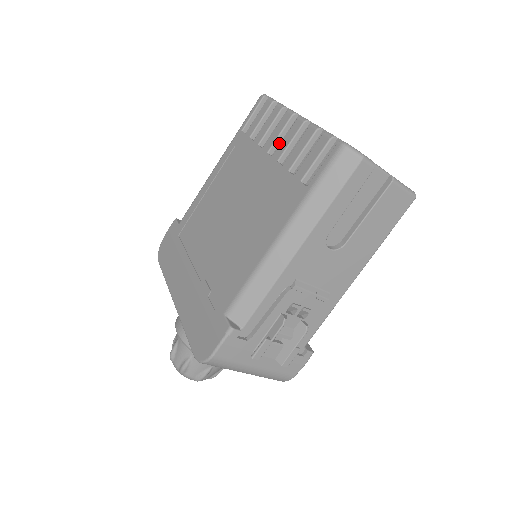
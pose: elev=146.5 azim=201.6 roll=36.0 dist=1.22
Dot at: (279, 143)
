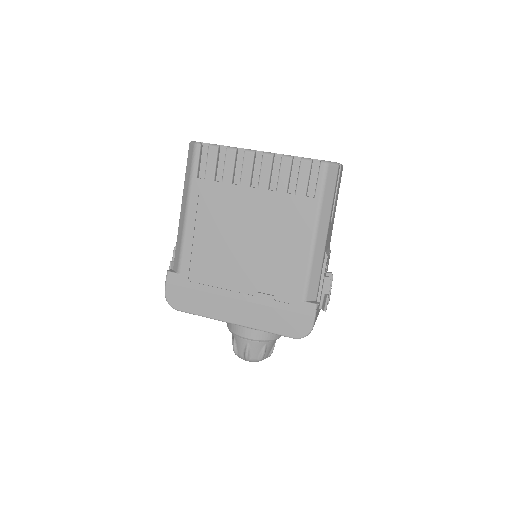
Dot at: (252, 176)
